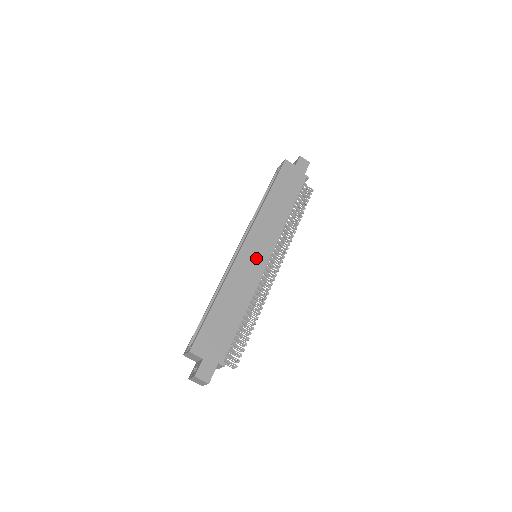
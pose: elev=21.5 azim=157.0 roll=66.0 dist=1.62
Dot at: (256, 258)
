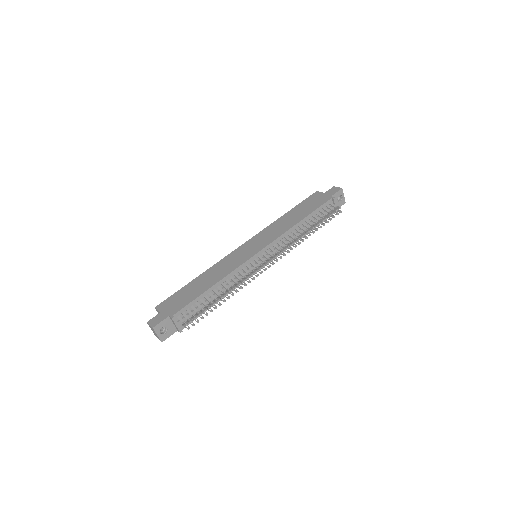
Dot at: (247, 252)
